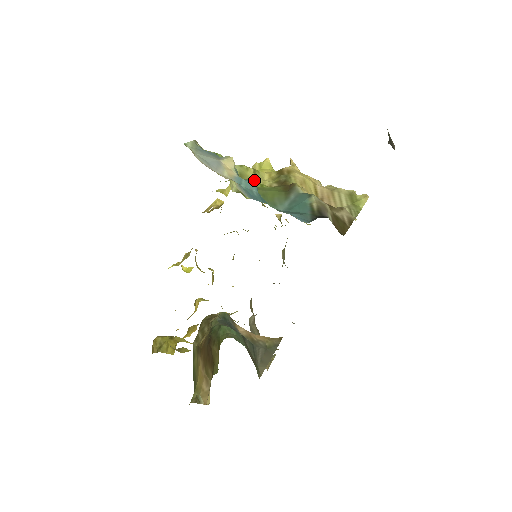
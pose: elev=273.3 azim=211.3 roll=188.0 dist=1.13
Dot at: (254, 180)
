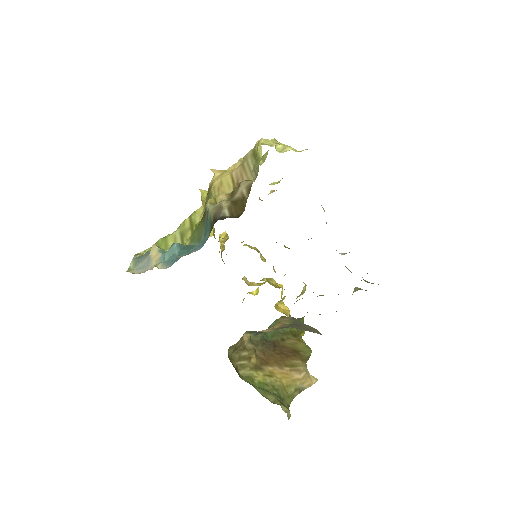
Dot at: (191, 227)
